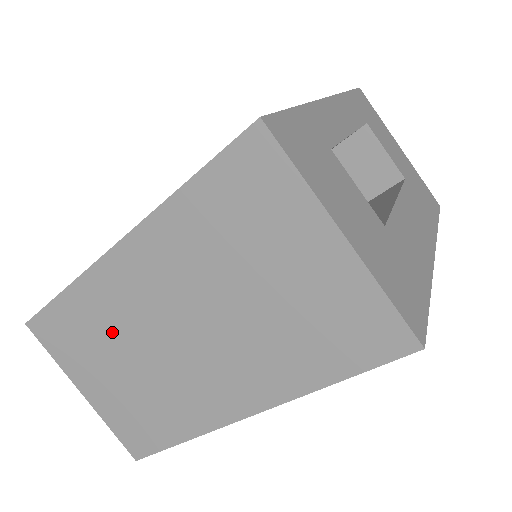
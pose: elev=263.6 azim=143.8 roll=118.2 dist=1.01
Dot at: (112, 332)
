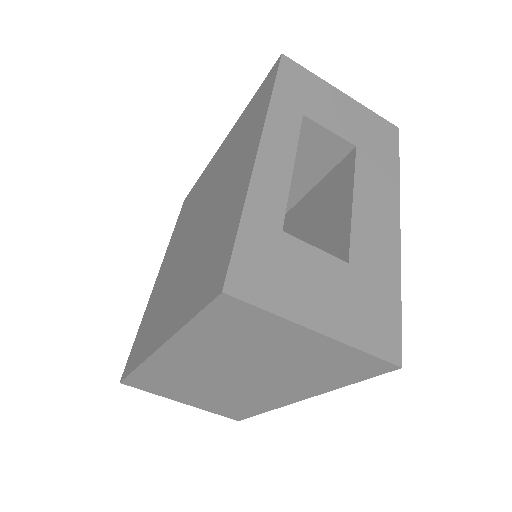
Dot at: (184, 381)
